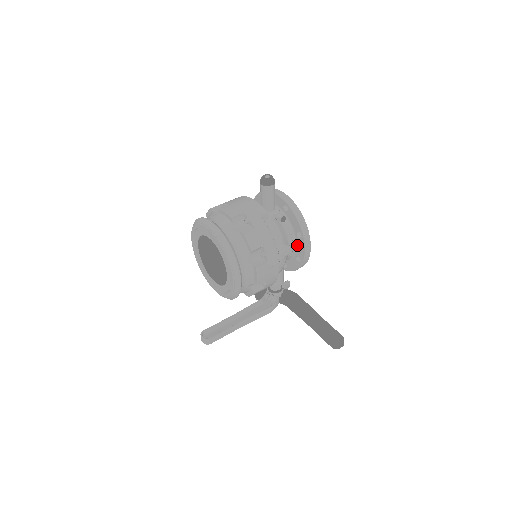
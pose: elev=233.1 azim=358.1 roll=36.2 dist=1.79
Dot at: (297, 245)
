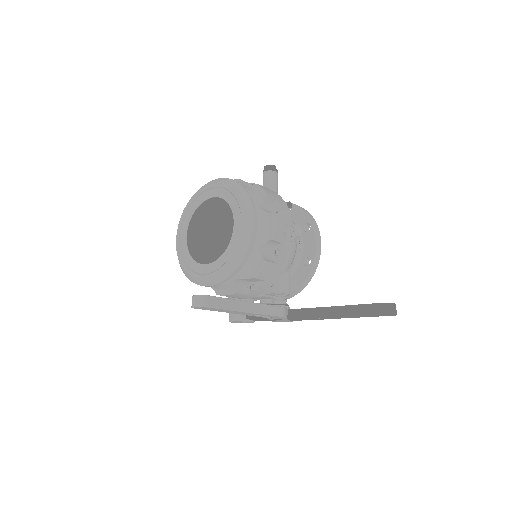
Dot at: (304, 243)
